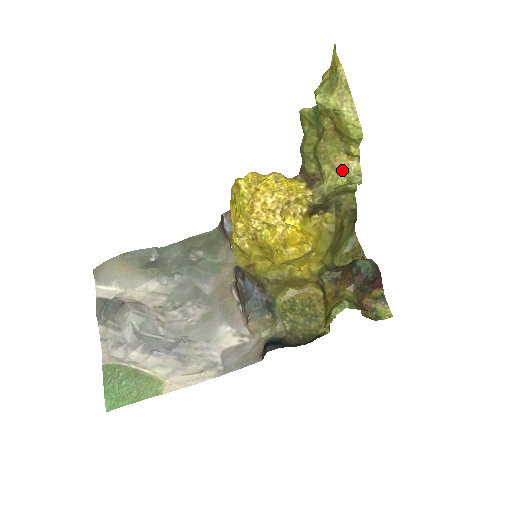
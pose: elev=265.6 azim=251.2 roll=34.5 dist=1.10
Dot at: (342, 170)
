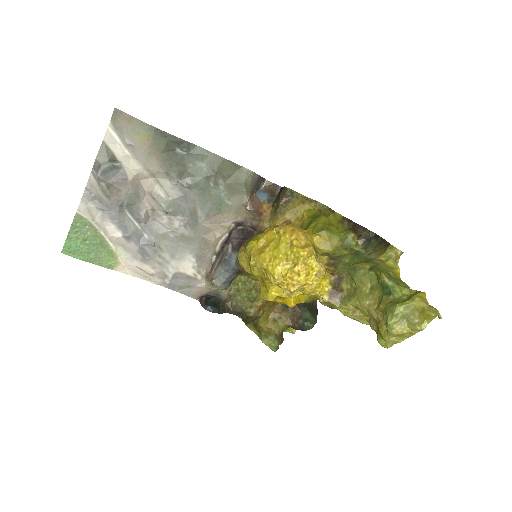
Dot at: (356, 318)
